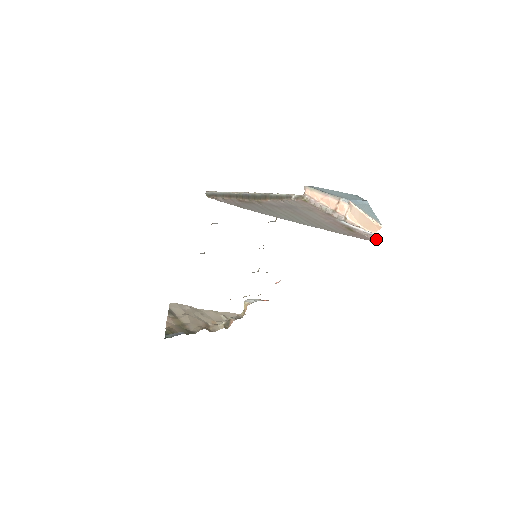
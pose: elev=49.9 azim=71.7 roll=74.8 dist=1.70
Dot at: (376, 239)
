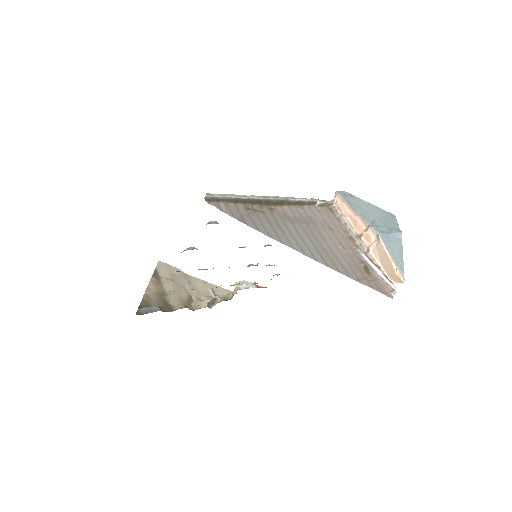
Dot at: (392, 292)
